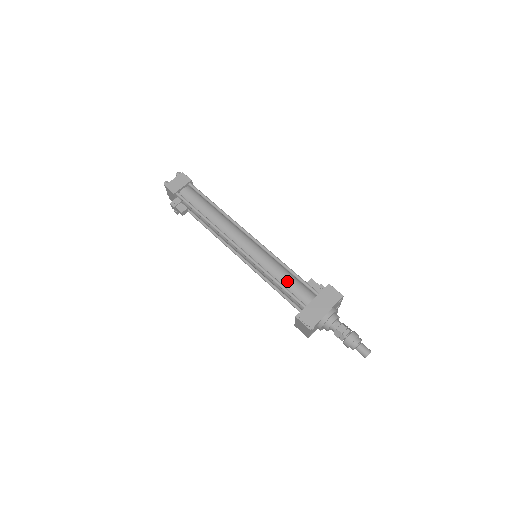
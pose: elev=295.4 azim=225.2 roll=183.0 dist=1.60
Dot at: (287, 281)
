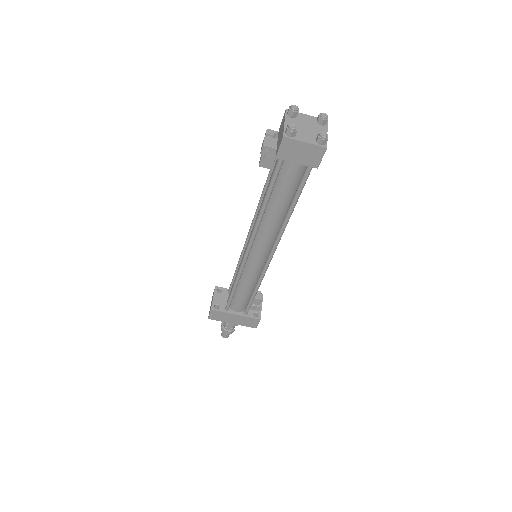
Dot at: (241, 294)
